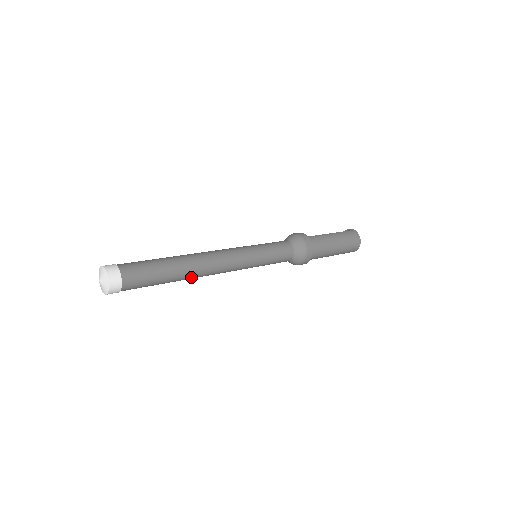
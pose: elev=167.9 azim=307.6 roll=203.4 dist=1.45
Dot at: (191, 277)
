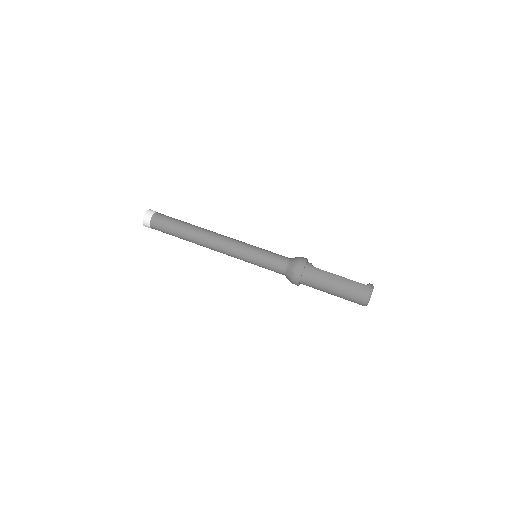
Dot at: (196, 243)
